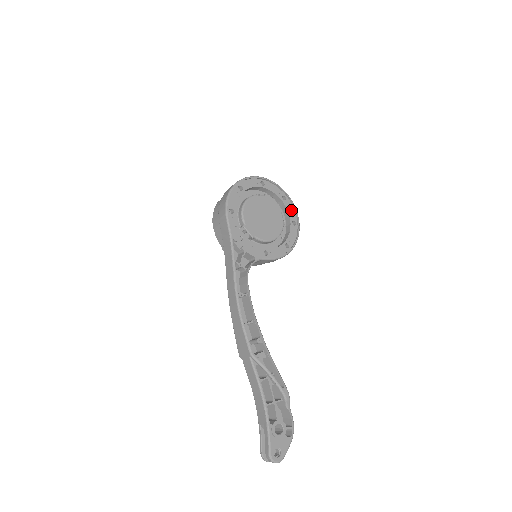
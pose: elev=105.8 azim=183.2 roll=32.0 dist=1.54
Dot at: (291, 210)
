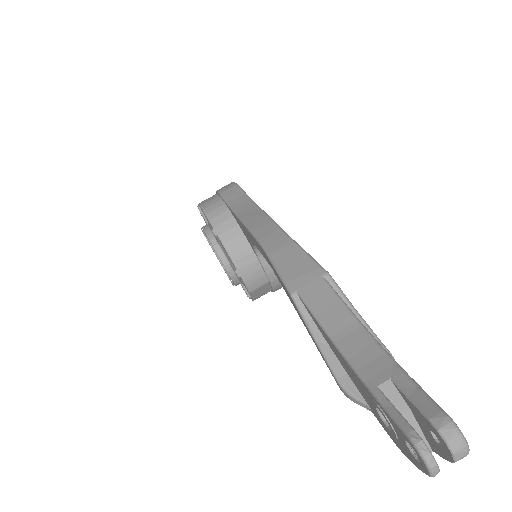
Dot at: occluded
